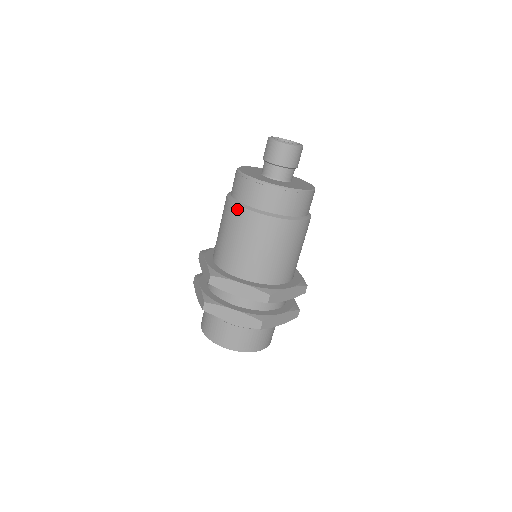
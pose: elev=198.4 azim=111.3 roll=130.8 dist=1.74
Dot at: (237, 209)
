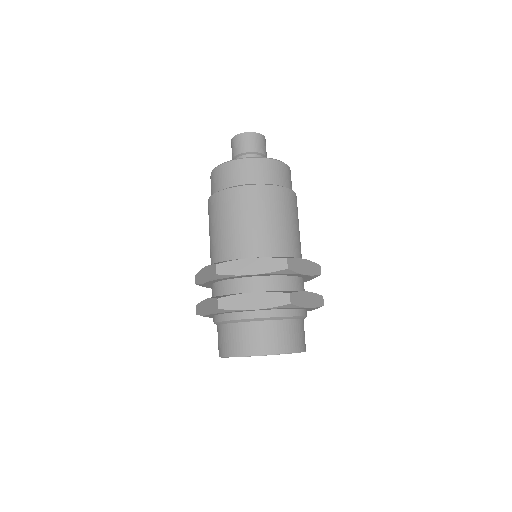
Dot at: (223, 194)
